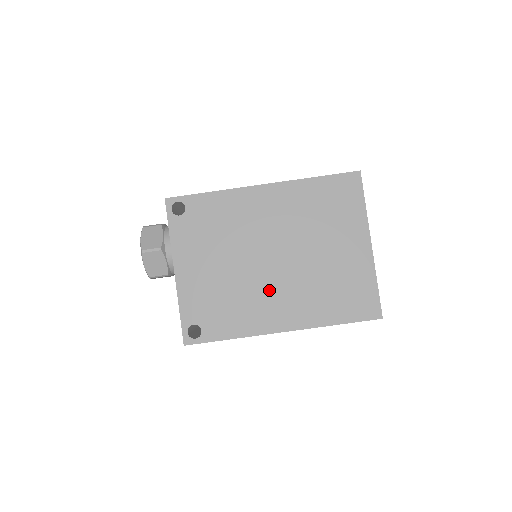
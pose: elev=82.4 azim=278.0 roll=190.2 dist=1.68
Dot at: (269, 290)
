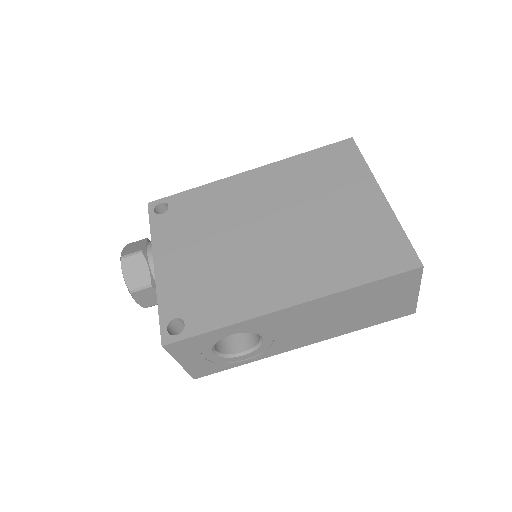
Dot at: (267, 263)
